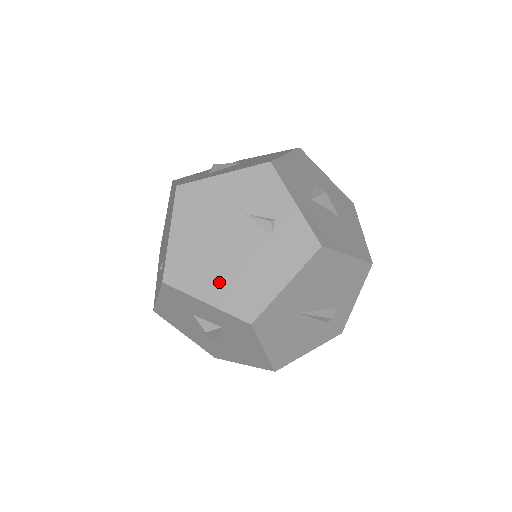
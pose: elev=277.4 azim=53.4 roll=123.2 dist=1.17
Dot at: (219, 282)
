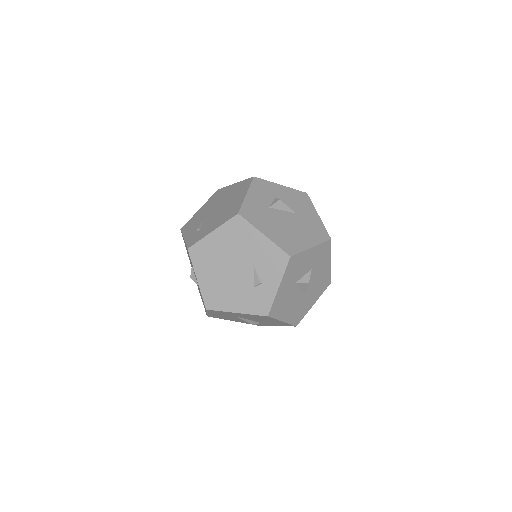
Dot at: (211, 278)
